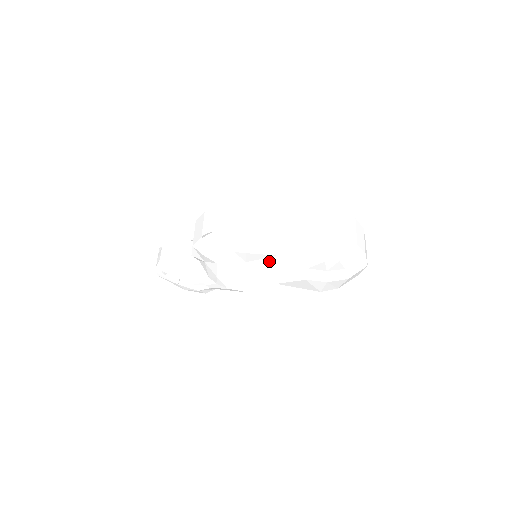
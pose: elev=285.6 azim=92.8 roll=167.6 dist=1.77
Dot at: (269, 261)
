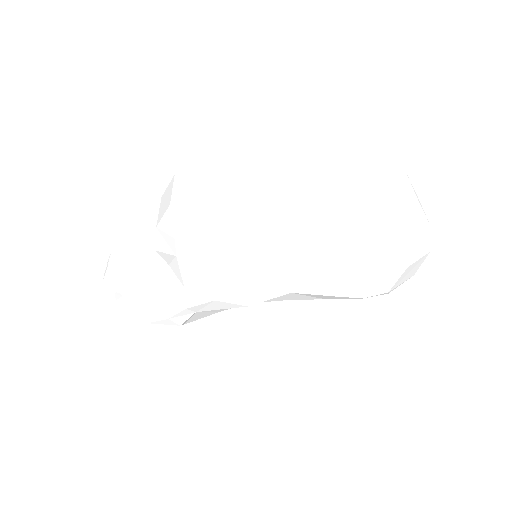
Dot at: (280, 244)
